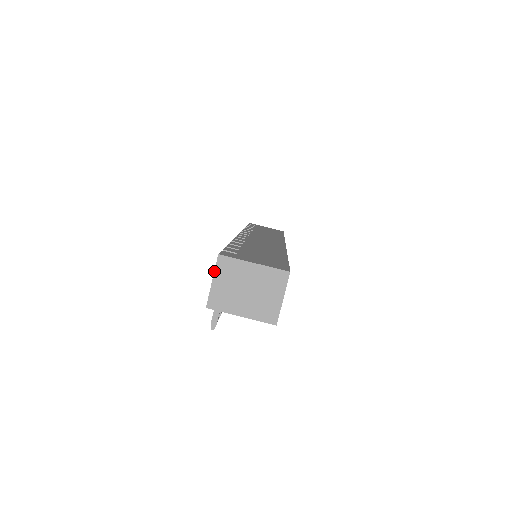
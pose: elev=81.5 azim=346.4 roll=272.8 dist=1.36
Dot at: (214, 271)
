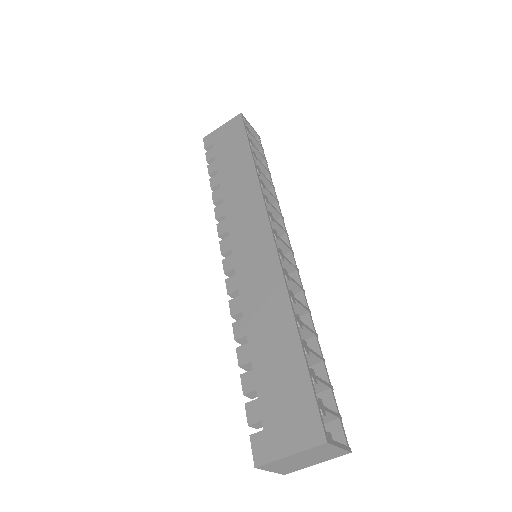
Dot at: occluded
